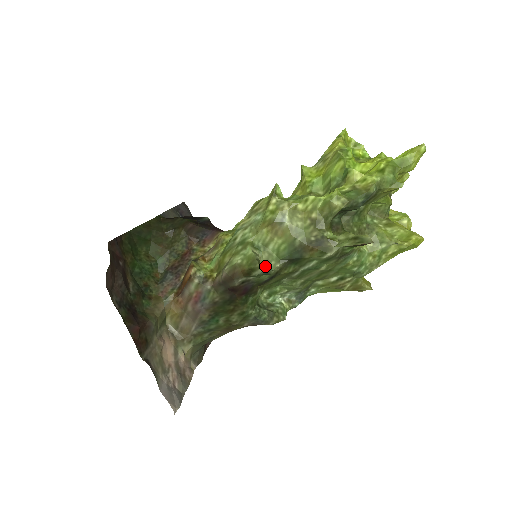
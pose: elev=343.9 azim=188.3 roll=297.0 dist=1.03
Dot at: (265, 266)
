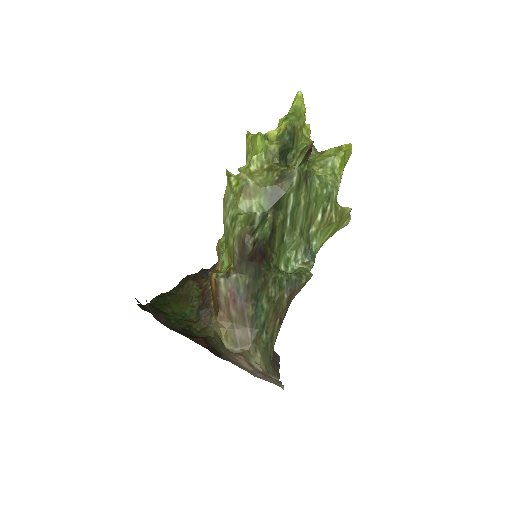
Dot at: occluded
